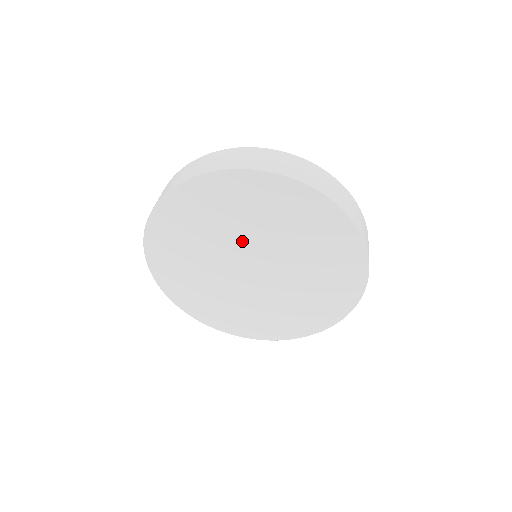
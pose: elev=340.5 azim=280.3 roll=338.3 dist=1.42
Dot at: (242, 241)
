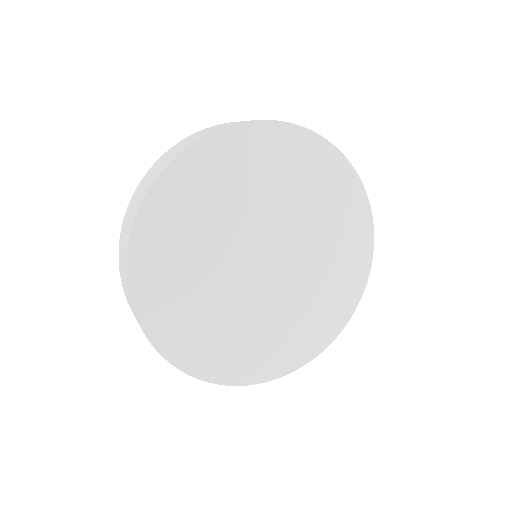
Dot at: (256, 220)
